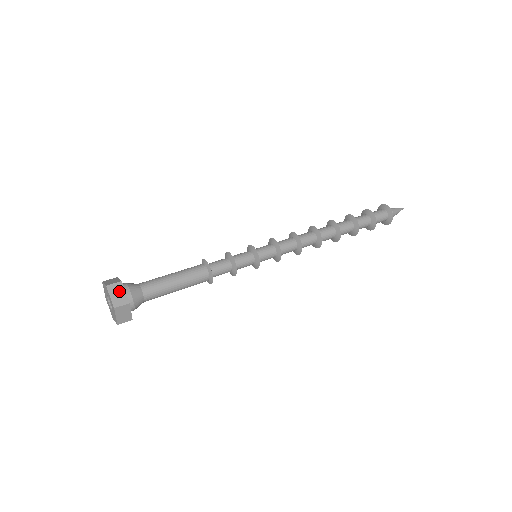
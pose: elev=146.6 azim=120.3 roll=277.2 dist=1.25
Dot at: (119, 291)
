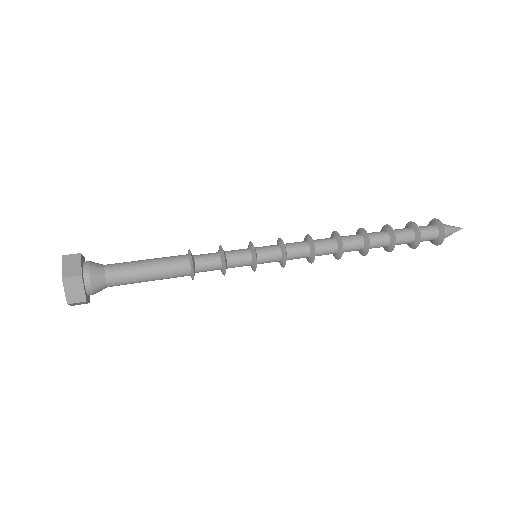
Dot at: (74, 262)
